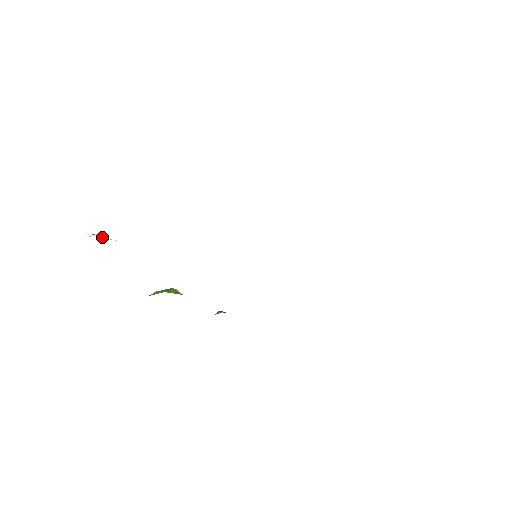
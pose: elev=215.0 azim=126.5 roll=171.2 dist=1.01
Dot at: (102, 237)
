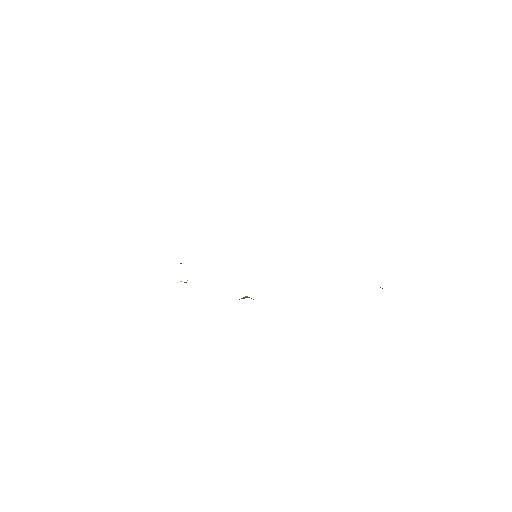
Dot at: (182, 281)
